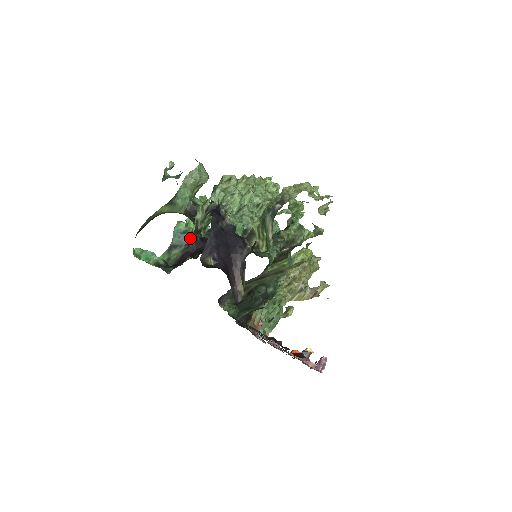
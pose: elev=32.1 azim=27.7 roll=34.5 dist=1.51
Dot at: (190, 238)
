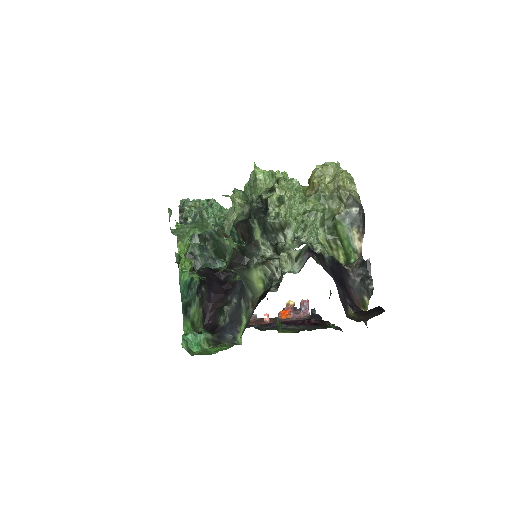
Dot at: (199, 284)
